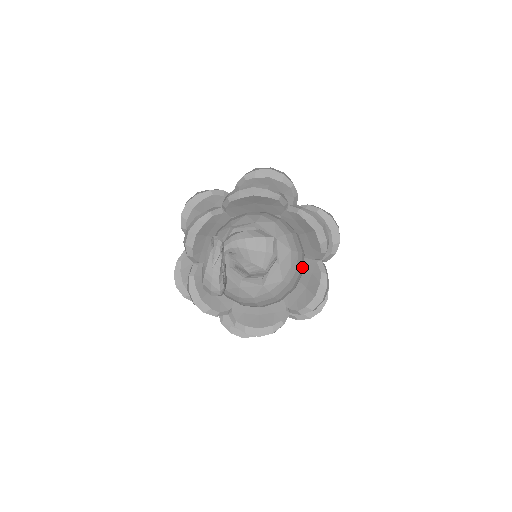
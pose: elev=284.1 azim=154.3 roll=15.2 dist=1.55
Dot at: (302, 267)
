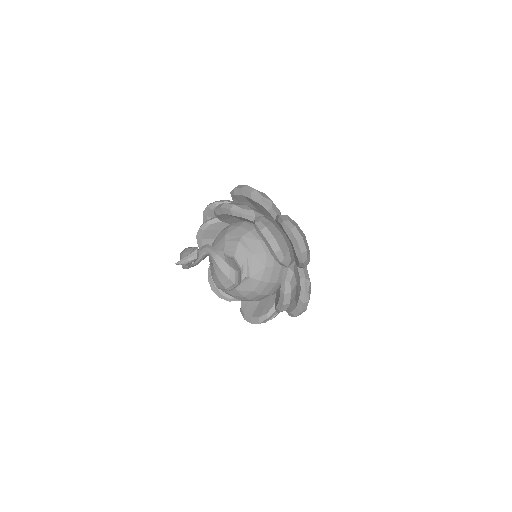
Dot at: (260, 299)
